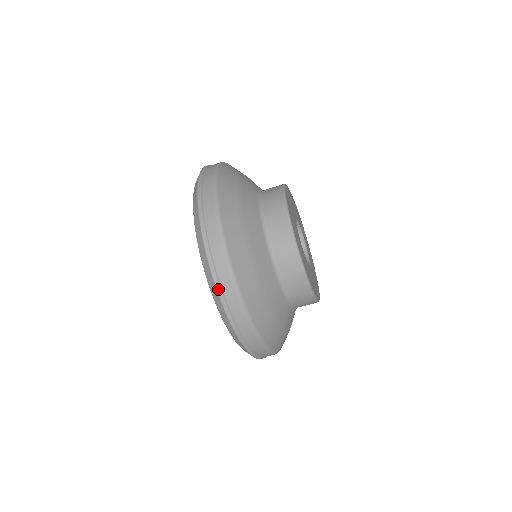
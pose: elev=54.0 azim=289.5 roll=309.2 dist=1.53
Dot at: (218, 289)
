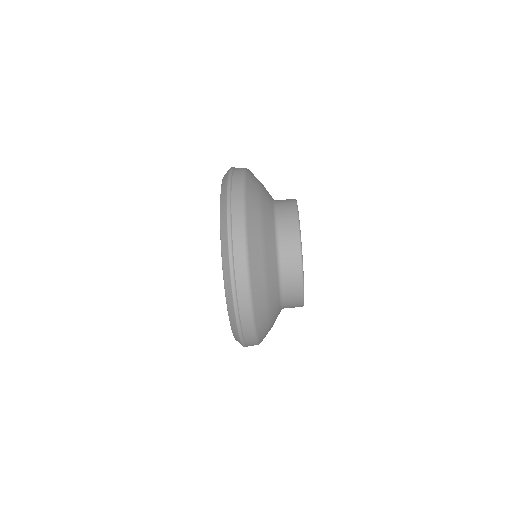
Dot at: (237, 321)
